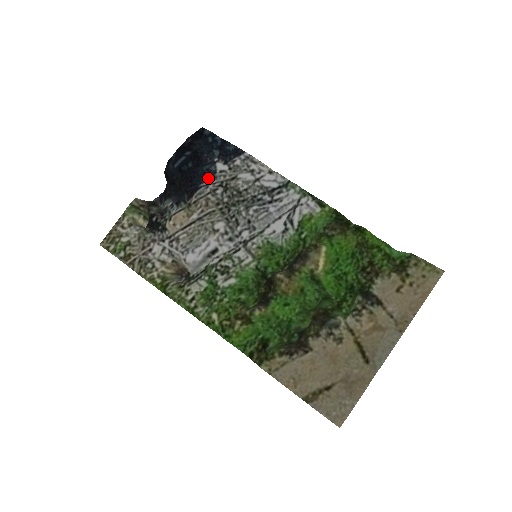
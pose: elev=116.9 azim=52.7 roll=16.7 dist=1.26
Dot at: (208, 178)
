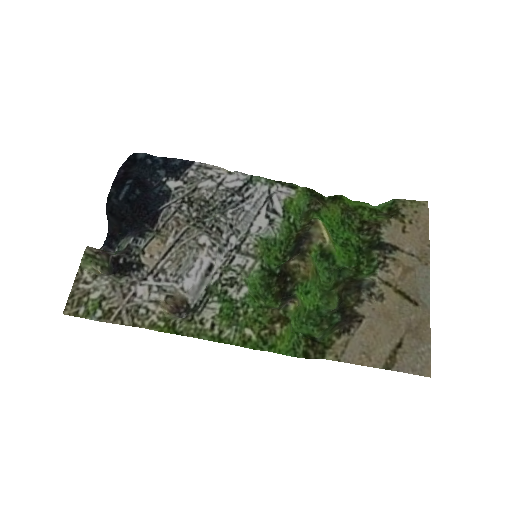
Dot at: (165, 199)
